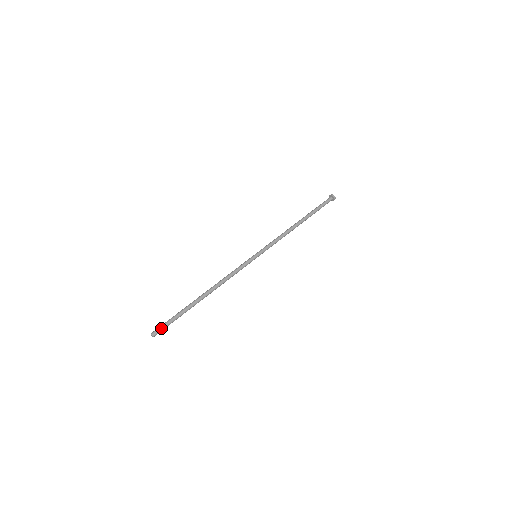
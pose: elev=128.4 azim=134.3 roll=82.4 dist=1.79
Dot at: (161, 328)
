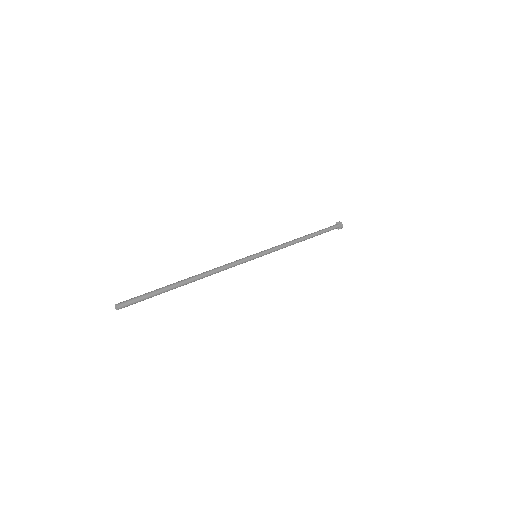
Dot at: (130, 300)
